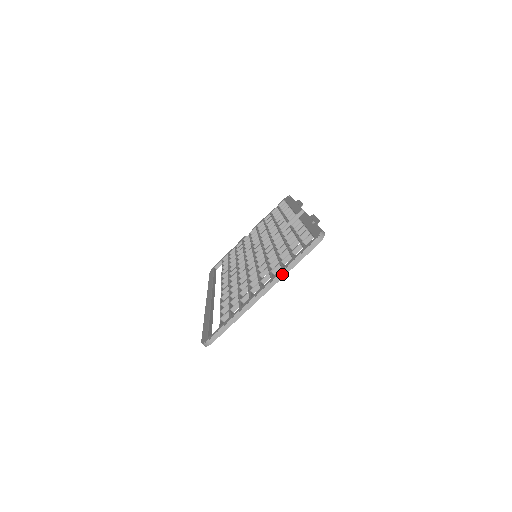
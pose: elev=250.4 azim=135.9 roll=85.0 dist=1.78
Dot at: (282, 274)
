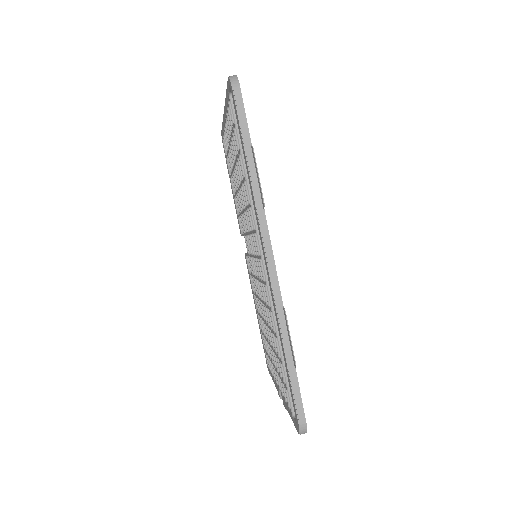
Dot at: occluded
